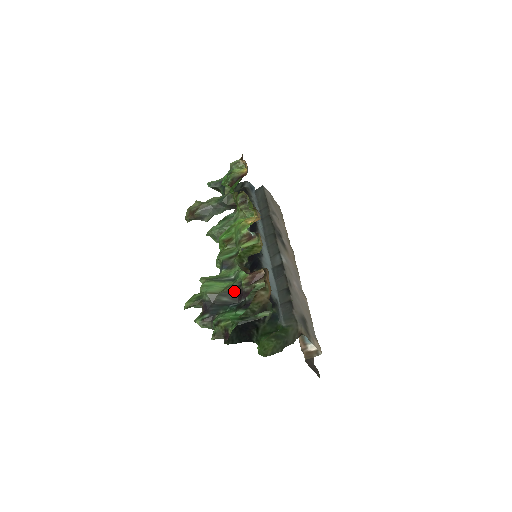
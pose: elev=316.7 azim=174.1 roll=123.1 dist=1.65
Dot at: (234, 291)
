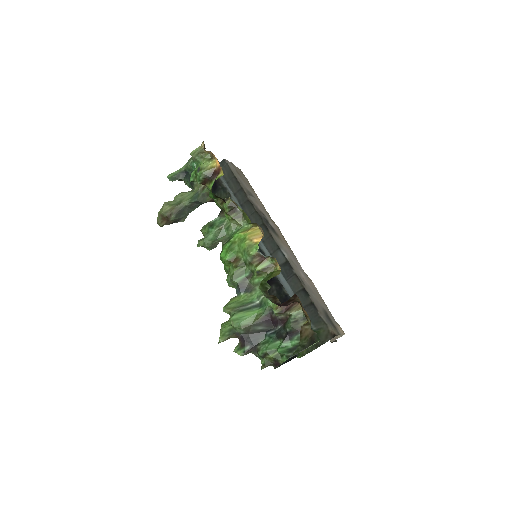
Dot at: (267, 319)
